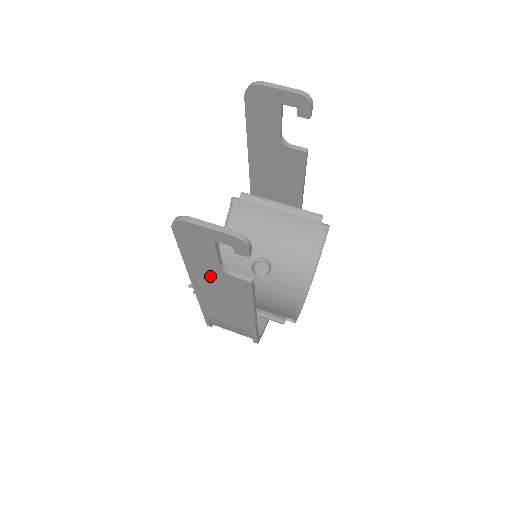
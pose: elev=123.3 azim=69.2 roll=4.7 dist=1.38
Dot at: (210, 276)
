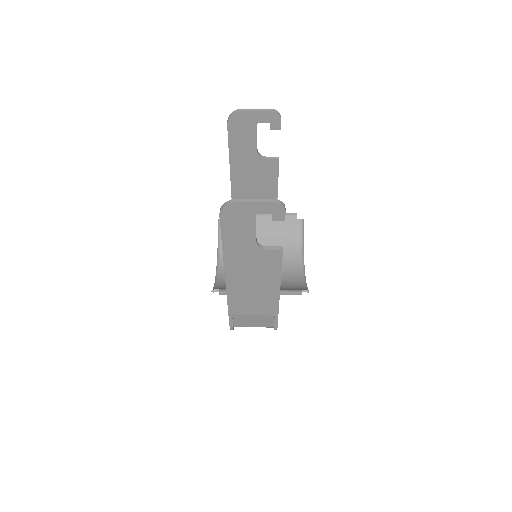
Dot at: (245, 259)
